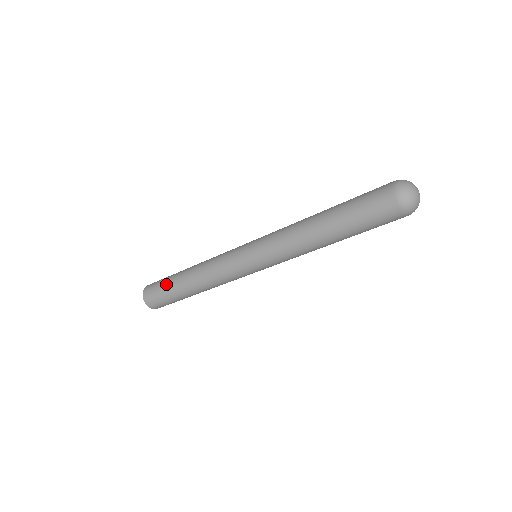
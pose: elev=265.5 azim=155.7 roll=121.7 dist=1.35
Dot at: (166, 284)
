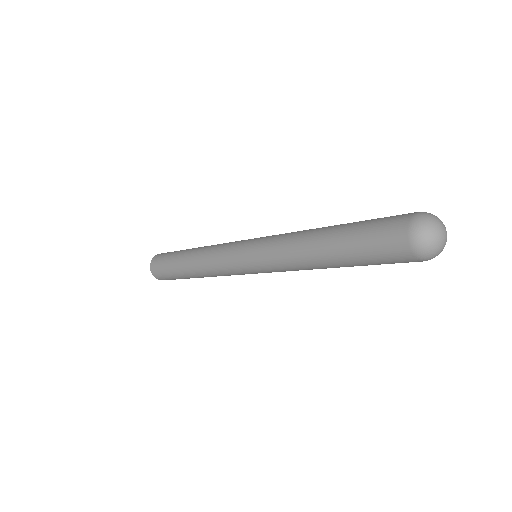
Dot at: (172, 273)
